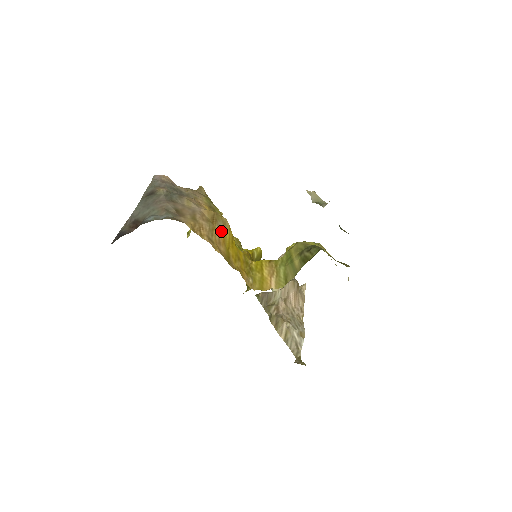
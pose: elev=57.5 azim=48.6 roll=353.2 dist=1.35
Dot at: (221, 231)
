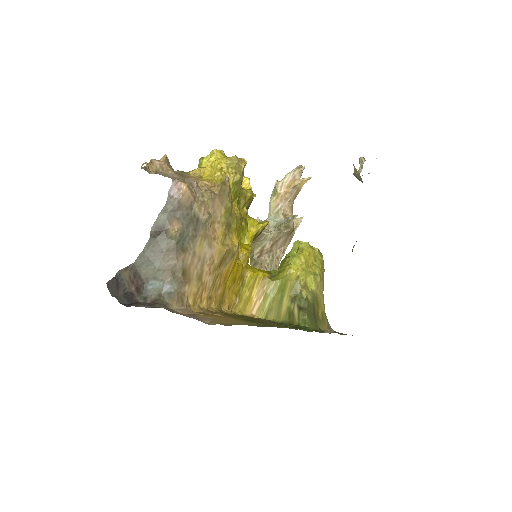
Dot at: (226, 268)
